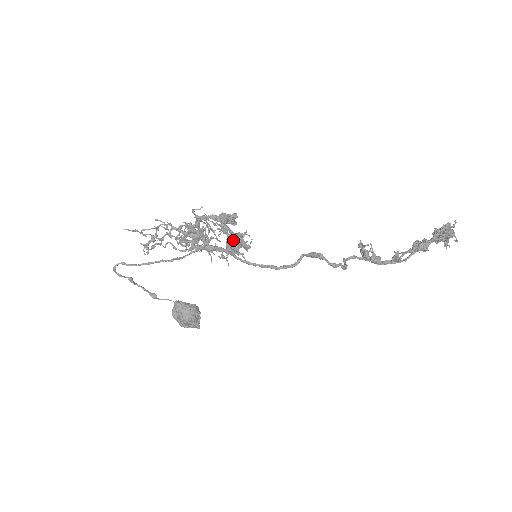
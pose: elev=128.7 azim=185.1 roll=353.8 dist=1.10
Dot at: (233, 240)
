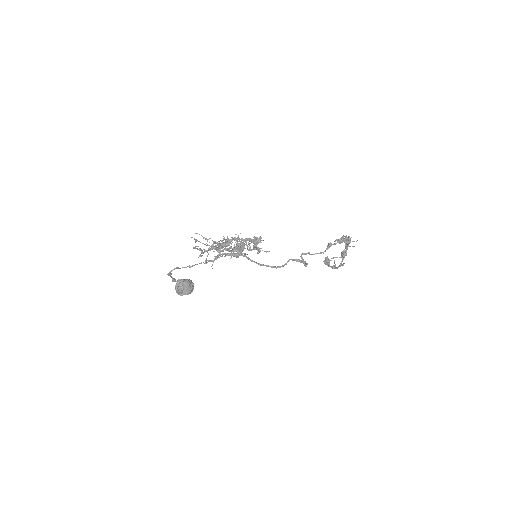
Dot at: (243, 246)
